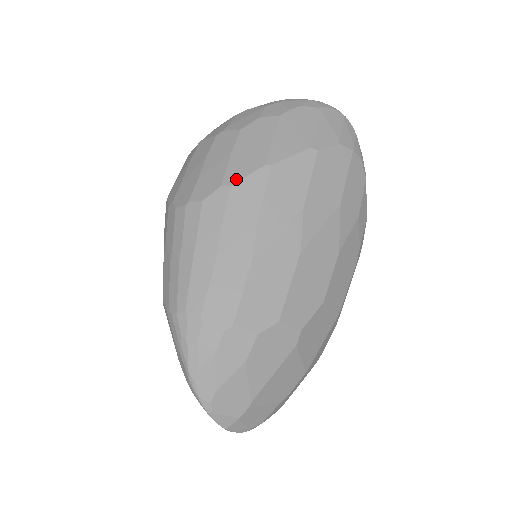
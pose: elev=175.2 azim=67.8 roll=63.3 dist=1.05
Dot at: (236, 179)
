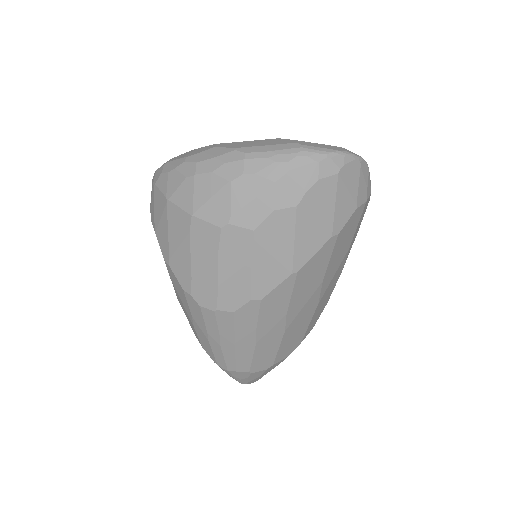
Dot at: (264, 293)
